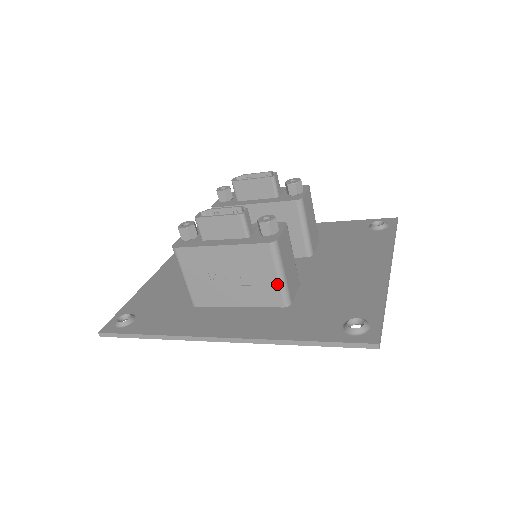
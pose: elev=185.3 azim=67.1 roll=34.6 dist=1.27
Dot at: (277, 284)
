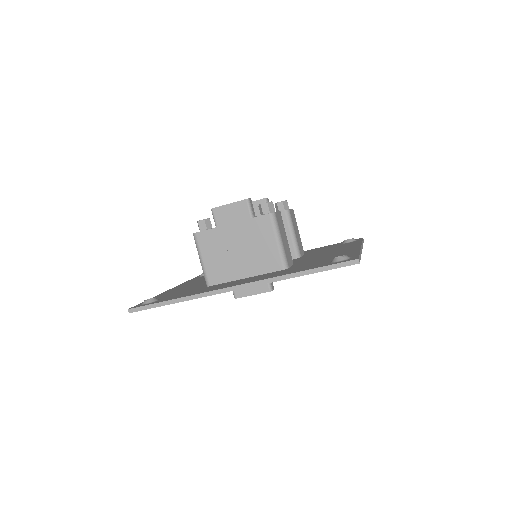
Dot at: (277, 249)
